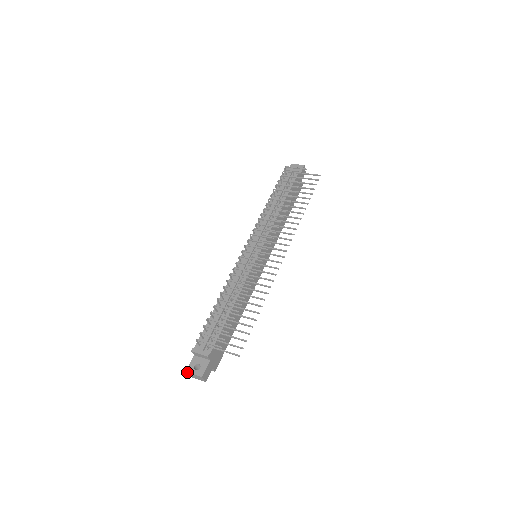
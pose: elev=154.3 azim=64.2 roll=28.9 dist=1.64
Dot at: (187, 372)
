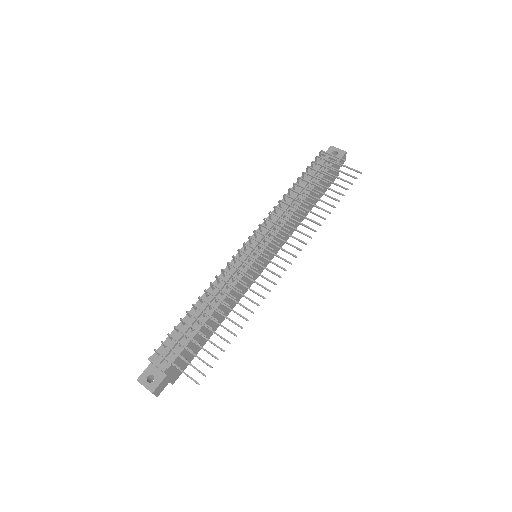
Dot at: (138, 381)
